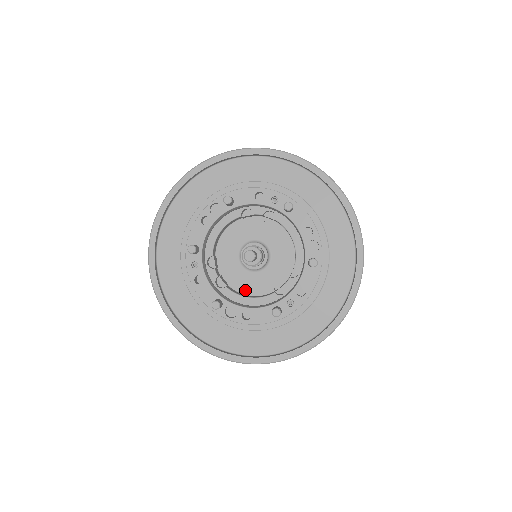
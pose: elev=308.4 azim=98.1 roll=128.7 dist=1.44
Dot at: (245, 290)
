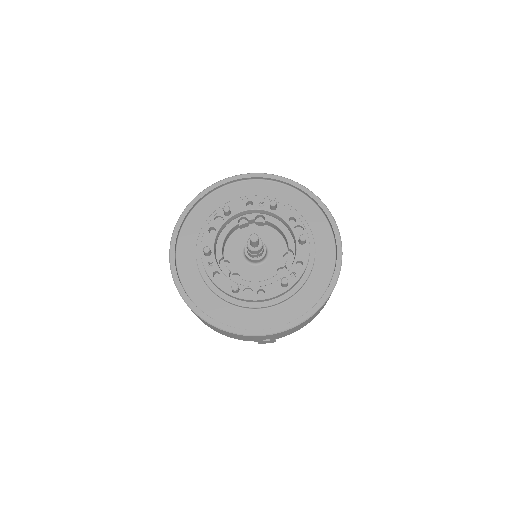
Dot at: (254, 280)
